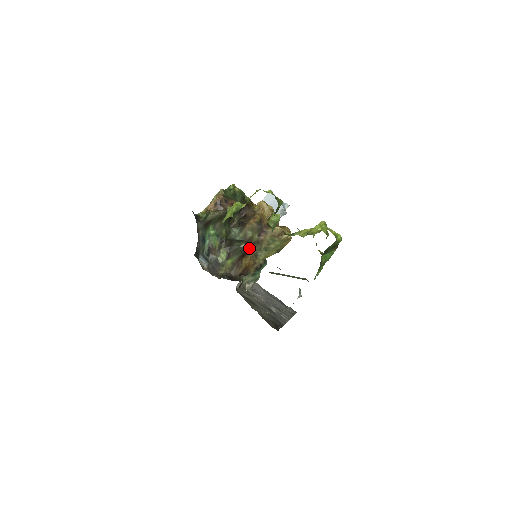
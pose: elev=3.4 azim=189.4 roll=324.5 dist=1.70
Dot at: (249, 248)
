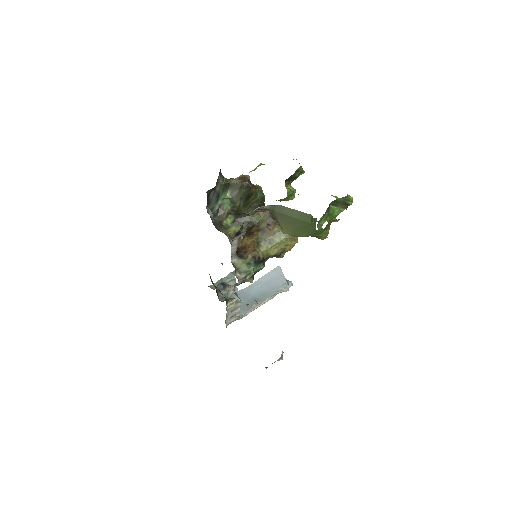
Dot at: (257, 221)
